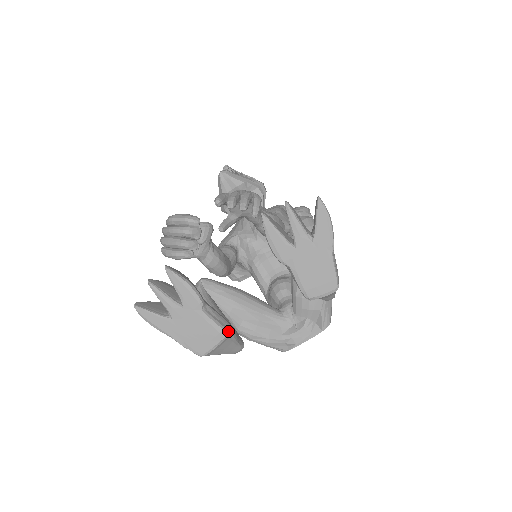
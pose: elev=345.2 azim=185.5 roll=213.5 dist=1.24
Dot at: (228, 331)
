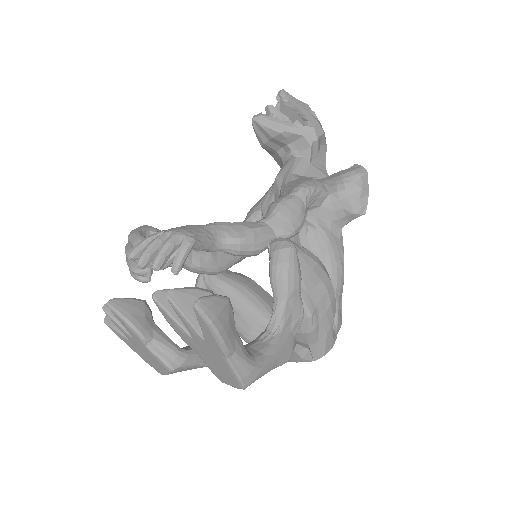
Dot at: (174, 367)
